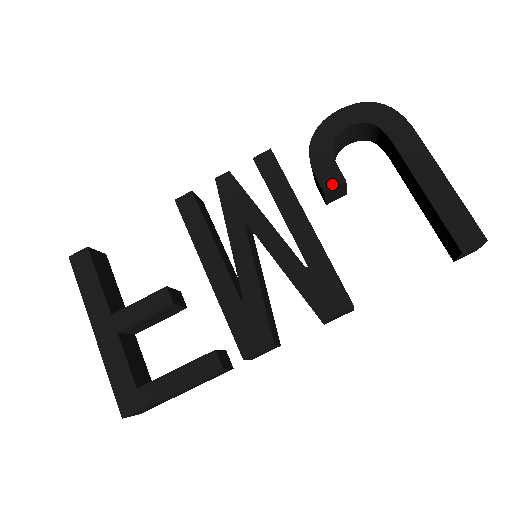
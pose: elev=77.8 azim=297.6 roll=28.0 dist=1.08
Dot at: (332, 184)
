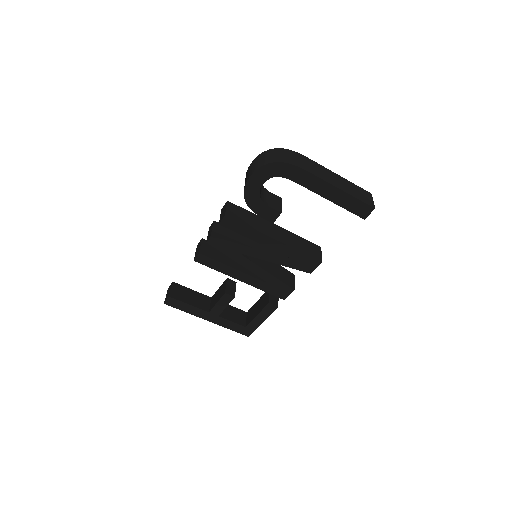
Dot at: (275, 218)
